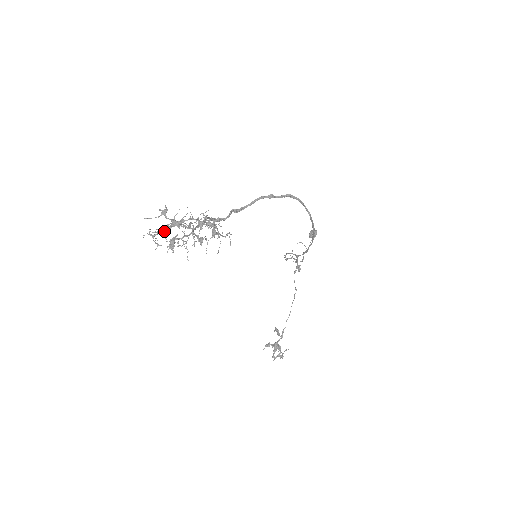
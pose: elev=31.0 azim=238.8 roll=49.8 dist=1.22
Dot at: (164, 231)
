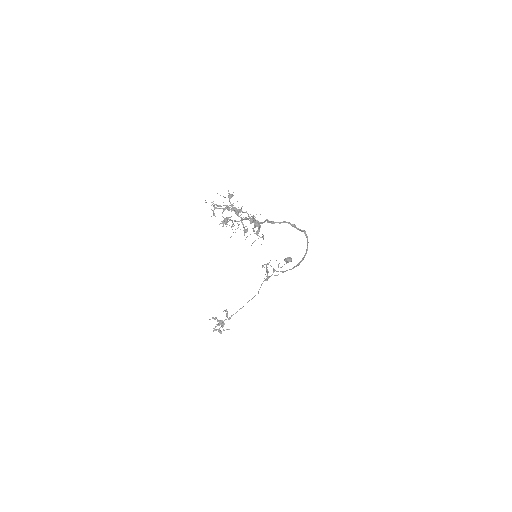
Dot at: (225, 209)
